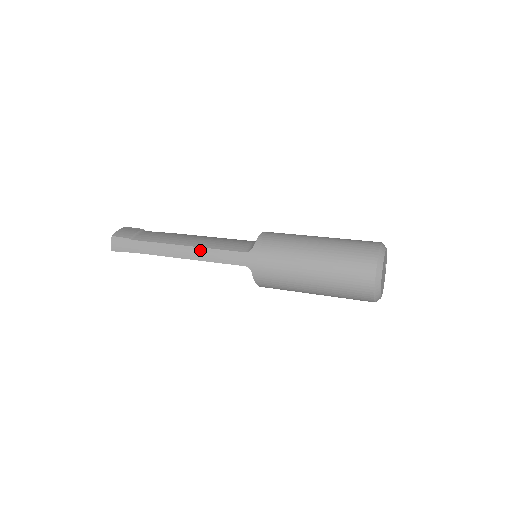
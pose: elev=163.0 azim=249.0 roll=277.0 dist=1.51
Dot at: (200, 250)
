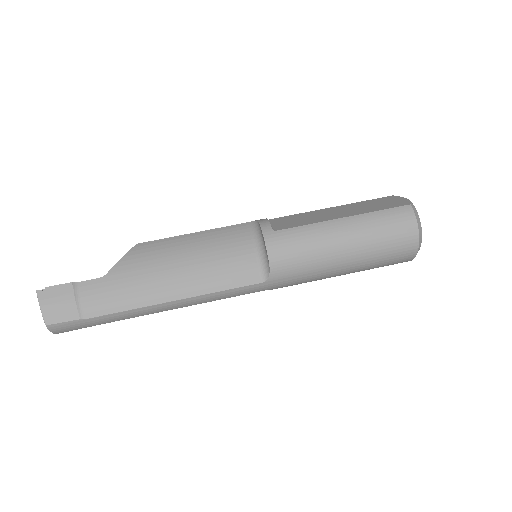
Dot at: (197, 299)
